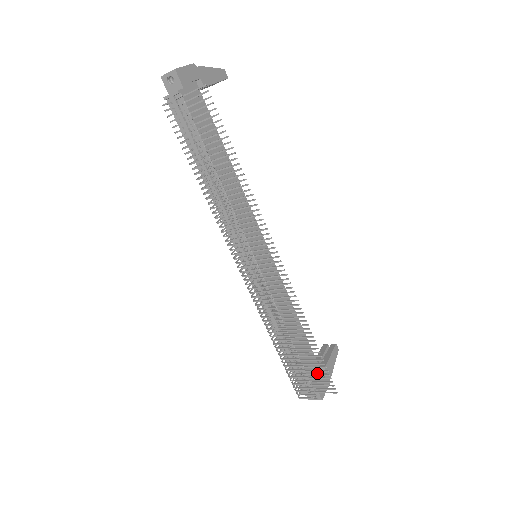
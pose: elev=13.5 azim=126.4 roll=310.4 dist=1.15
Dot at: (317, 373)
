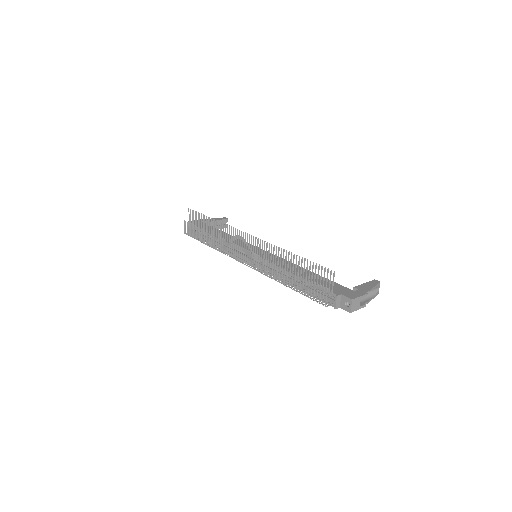
Dot at: (340, 289)
